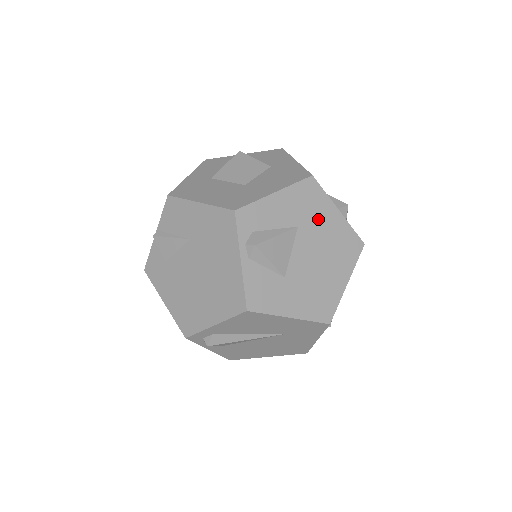
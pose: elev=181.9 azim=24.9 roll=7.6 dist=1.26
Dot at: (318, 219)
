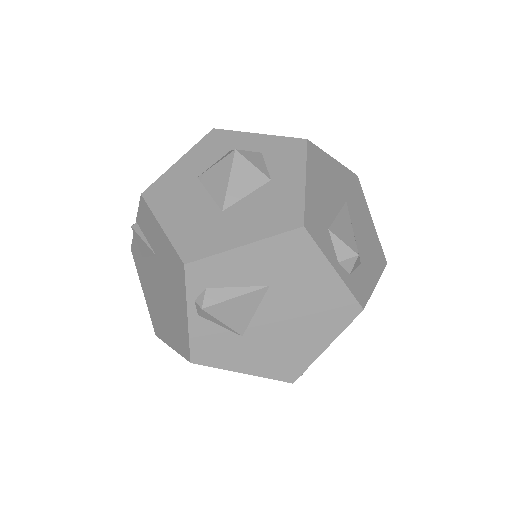
Dot at: (301, 278)
